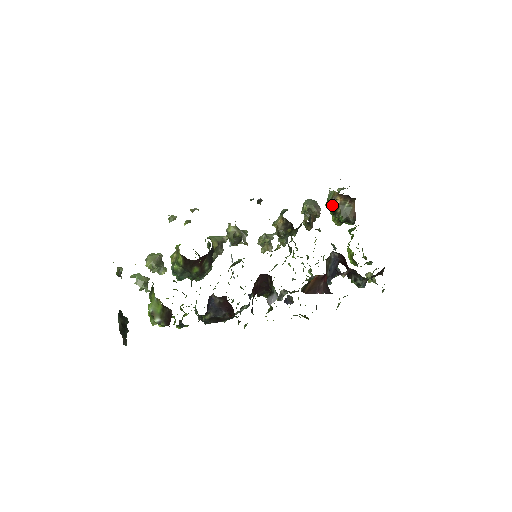
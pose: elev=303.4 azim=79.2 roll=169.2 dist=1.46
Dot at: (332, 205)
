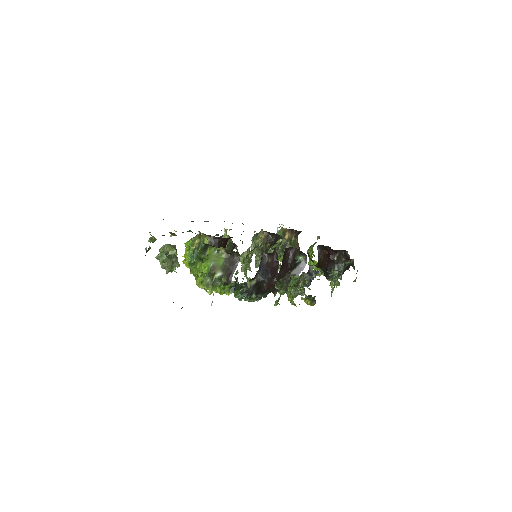
Dot at: occluded
